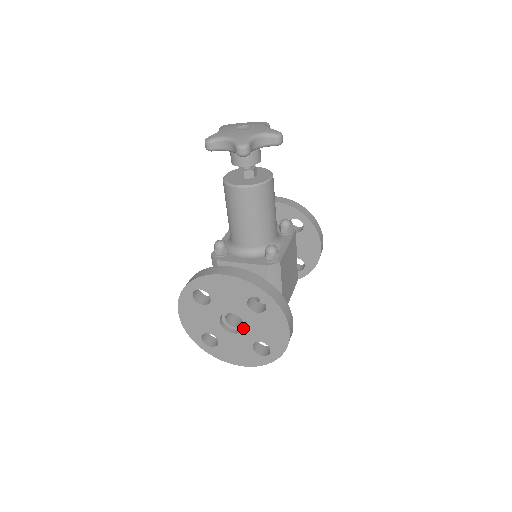
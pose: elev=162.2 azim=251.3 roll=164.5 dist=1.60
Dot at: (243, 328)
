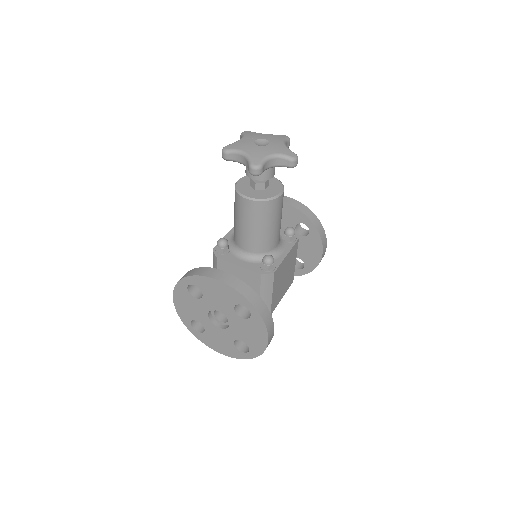
Dot at: (228, 325)
